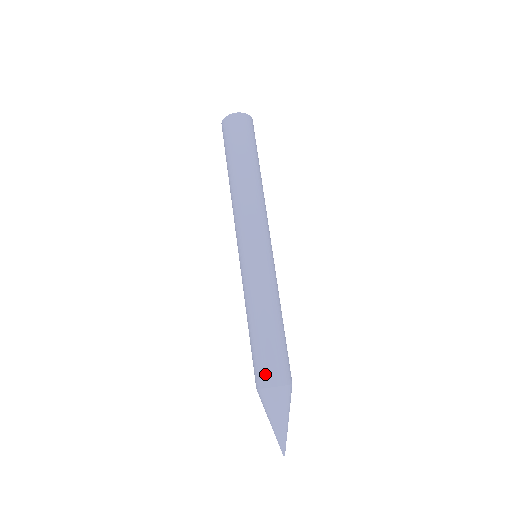
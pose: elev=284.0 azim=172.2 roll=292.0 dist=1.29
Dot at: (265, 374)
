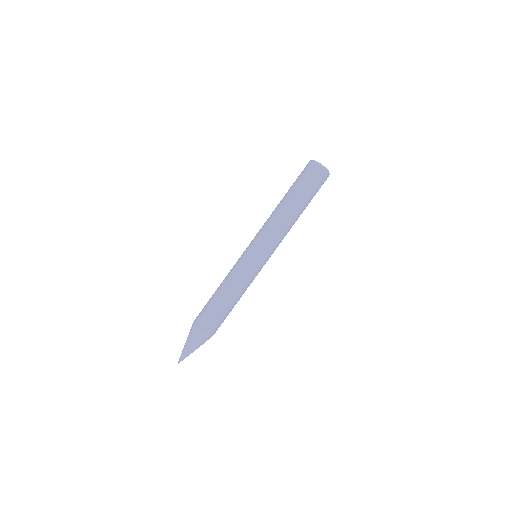
Dot at: (203, 320)
